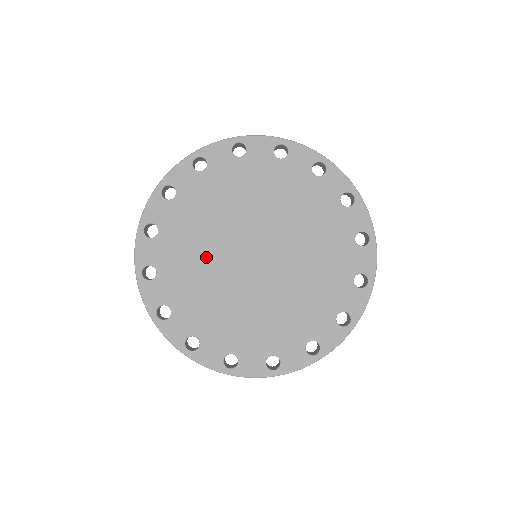
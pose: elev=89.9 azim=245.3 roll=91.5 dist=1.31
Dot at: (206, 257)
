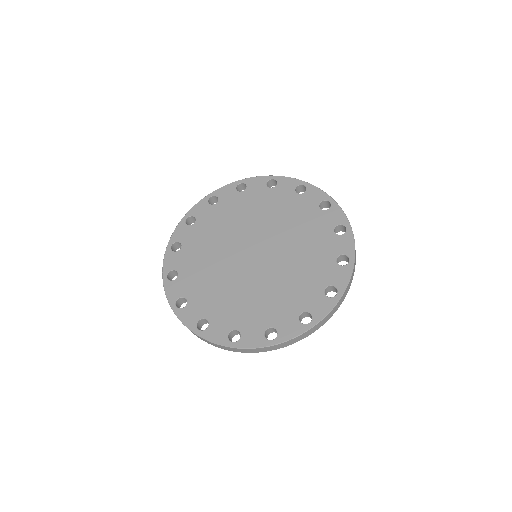
Dot at: (227, 233)
